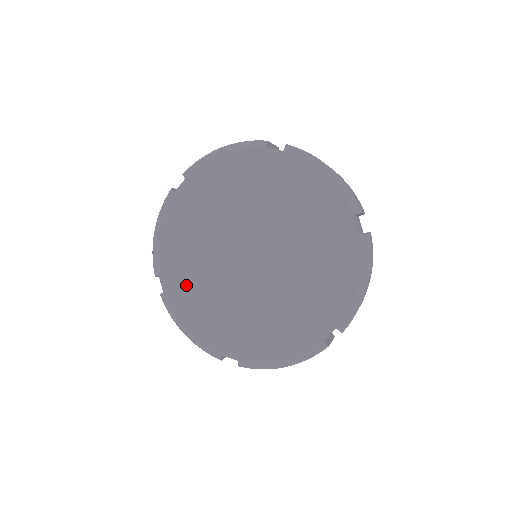
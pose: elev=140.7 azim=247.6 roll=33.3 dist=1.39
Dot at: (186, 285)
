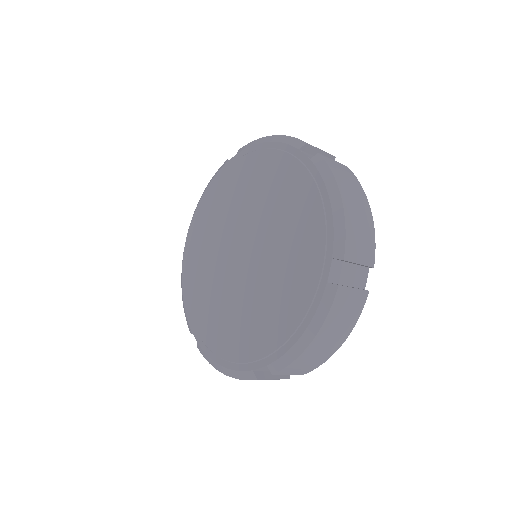
Dot at: (197, 252)
